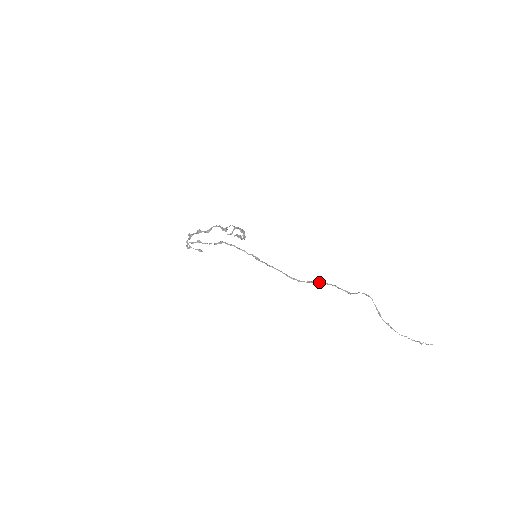
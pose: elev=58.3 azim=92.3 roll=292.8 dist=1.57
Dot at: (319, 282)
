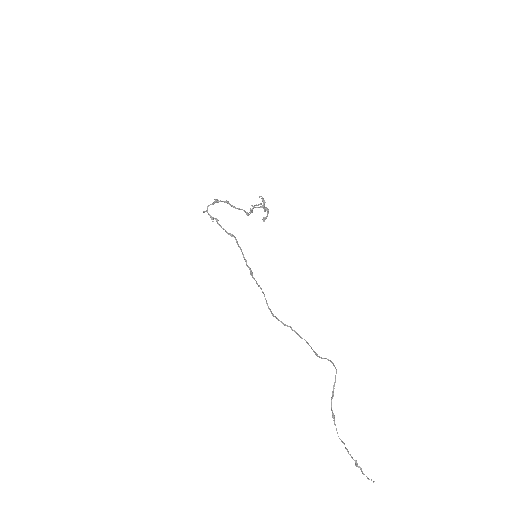
Dot at: occluded
